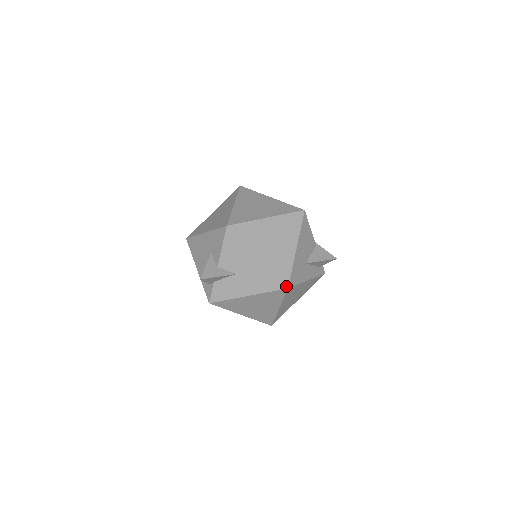
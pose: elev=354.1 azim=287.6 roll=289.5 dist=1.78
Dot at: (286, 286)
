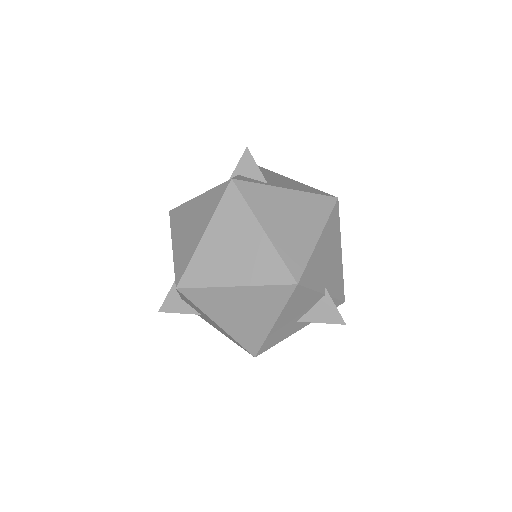
Dot at: (253, 355)
